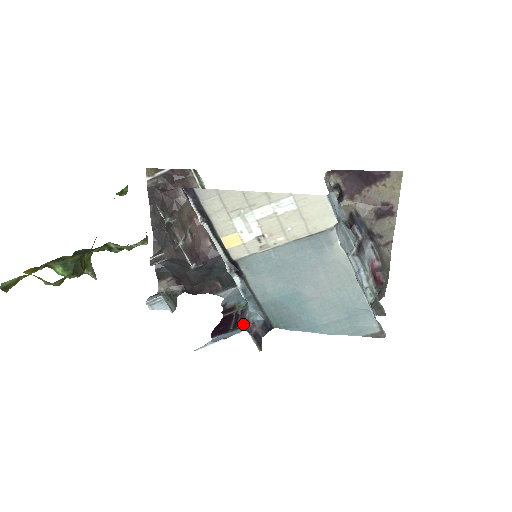
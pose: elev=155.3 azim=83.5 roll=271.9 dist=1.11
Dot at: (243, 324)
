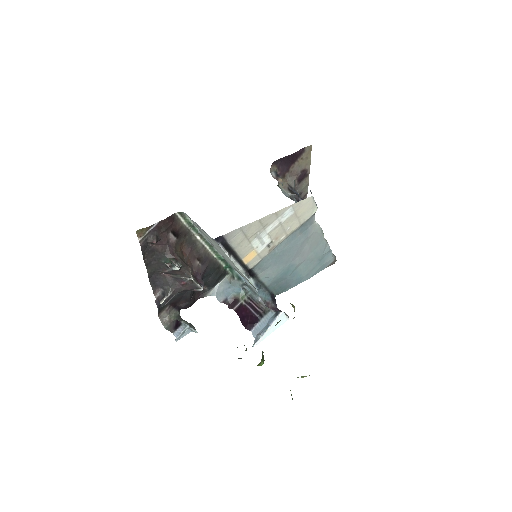
Dot at: (264, 308)
